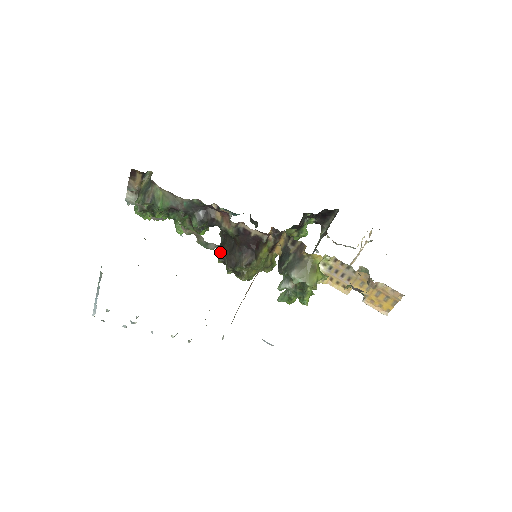
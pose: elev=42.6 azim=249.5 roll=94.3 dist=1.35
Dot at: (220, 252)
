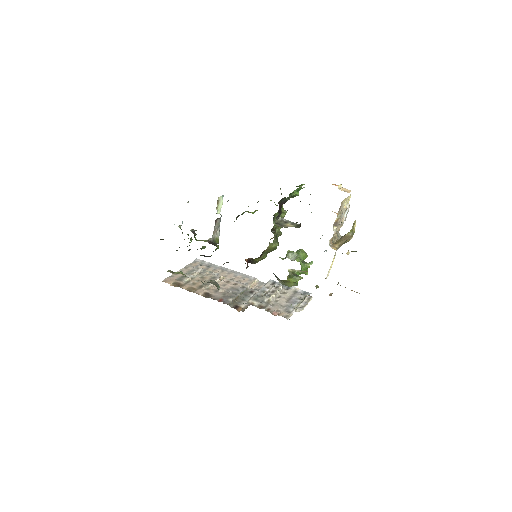
Dot at: occluded
